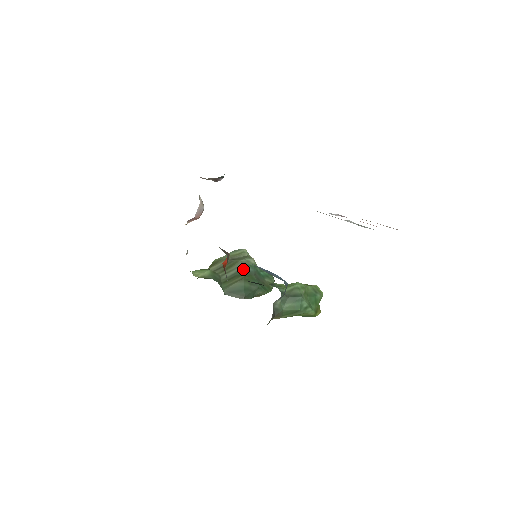
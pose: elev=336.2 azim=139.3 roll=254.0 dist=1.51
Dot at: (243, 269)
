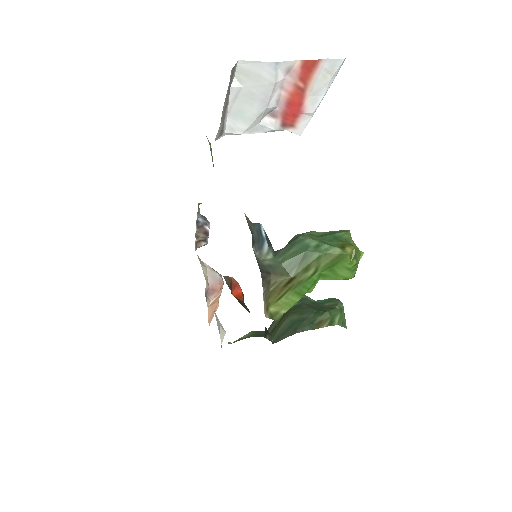
Dot at: occluded
